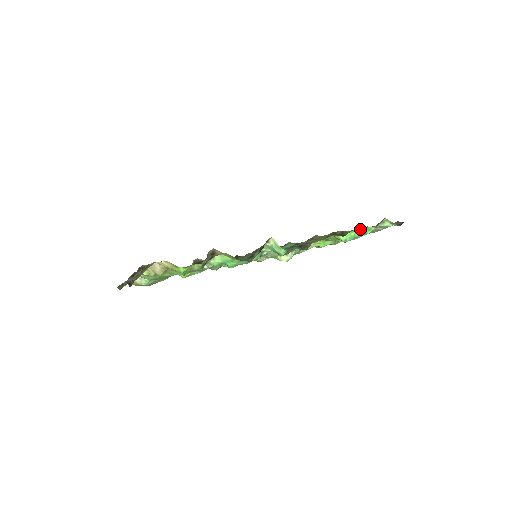
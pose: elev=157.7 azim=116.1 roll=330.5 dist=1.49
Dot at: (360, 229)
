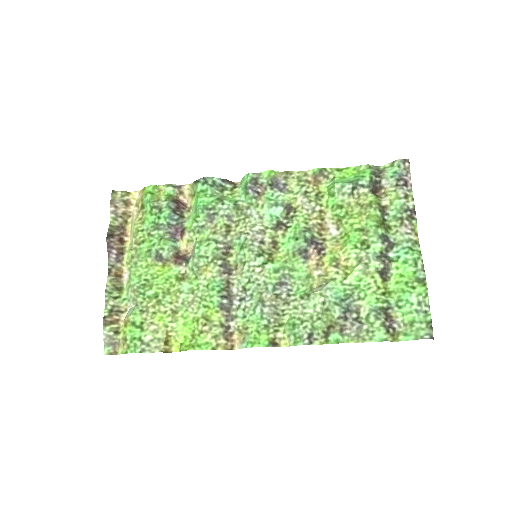
Dot at: (352, 176)
